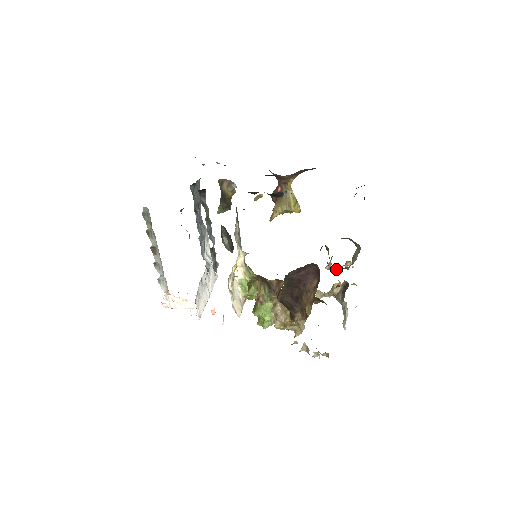
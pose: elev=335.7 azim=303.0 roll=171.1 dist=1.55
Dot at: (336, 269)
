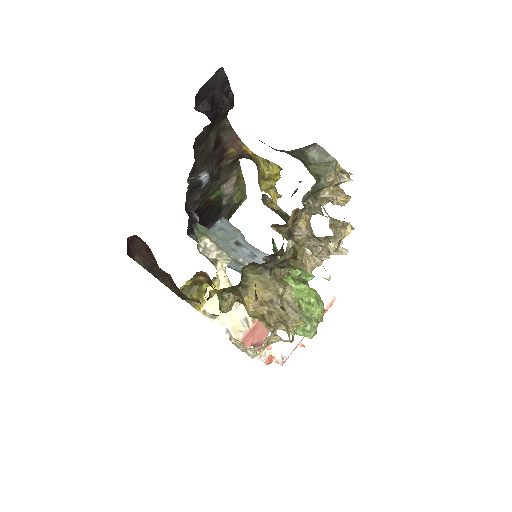
Dot at: (323, 198)
